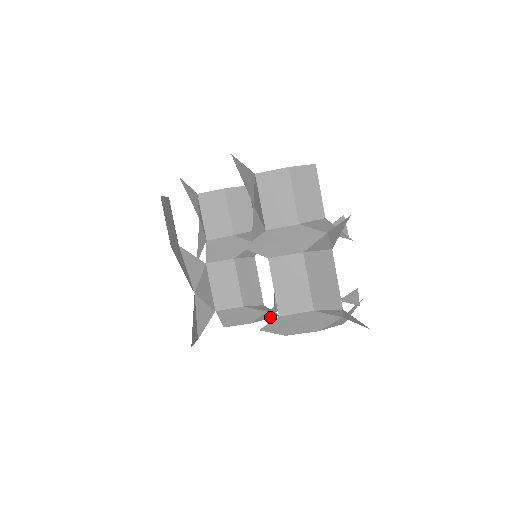
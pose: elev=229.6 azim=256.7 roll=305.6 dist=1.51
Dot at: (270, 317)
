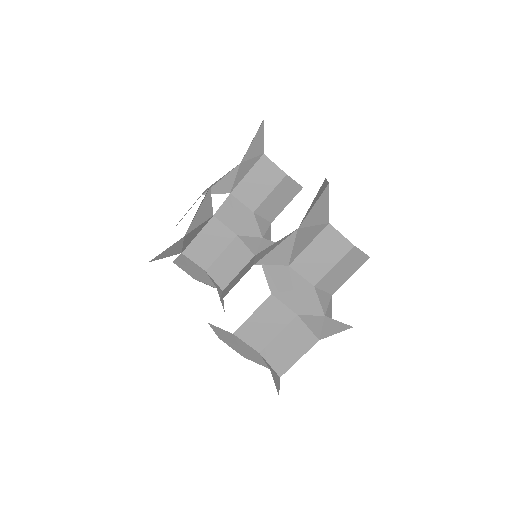
Dot at: occluded
